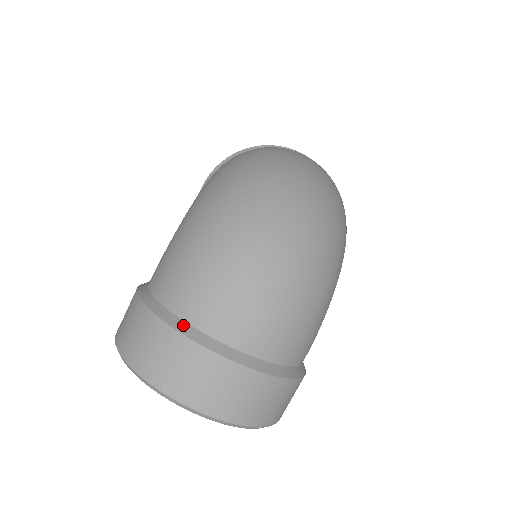
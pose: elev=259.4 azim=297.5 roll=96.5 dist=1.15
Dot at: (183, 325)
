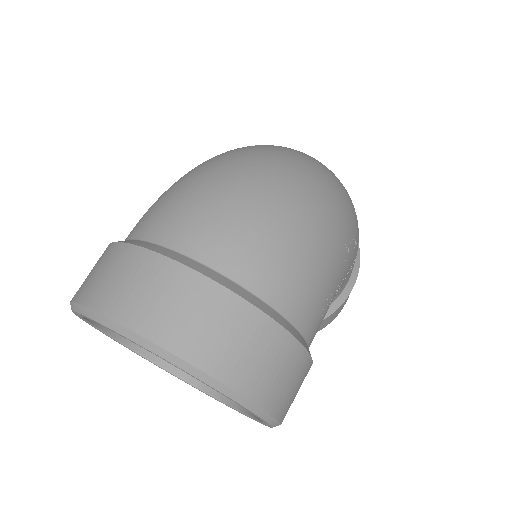
Dot at: (145, 243)
